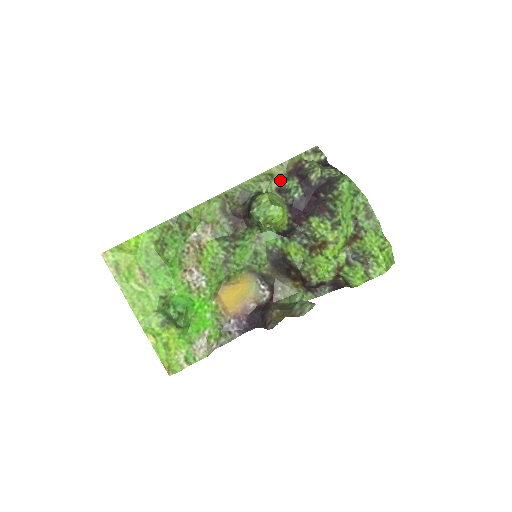
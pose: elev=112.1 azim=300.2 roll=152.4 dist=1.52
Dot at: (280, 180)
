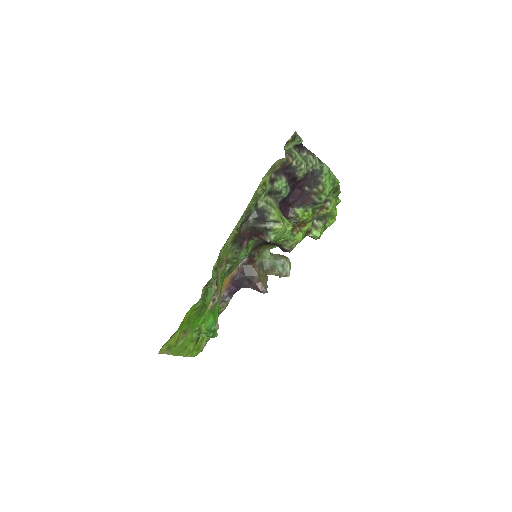
Dot at: (270, 184)
